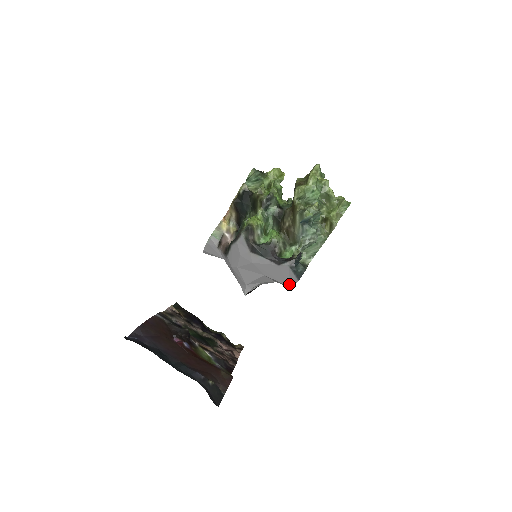
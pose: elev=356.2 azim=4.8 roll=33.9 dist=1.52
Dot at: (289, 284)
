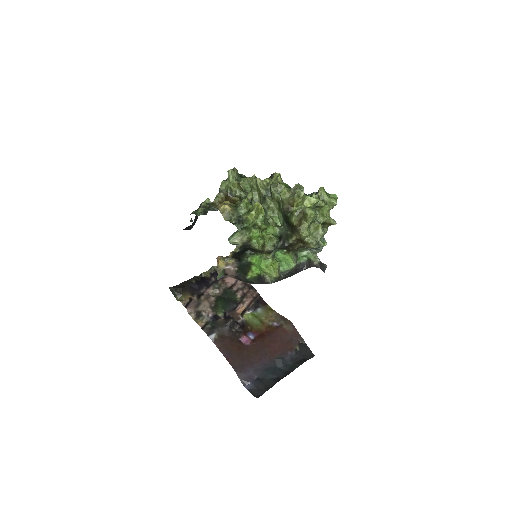
Dot at: occluded
